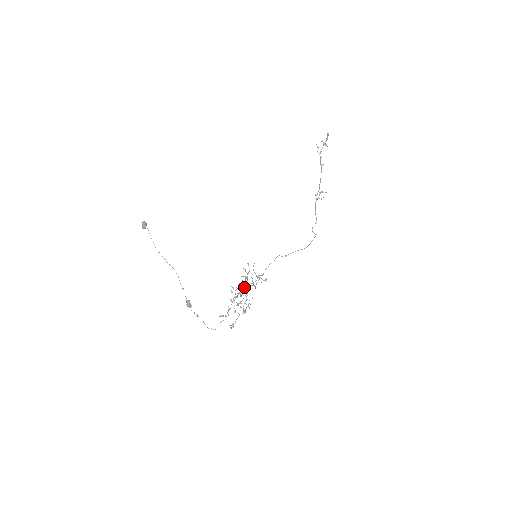
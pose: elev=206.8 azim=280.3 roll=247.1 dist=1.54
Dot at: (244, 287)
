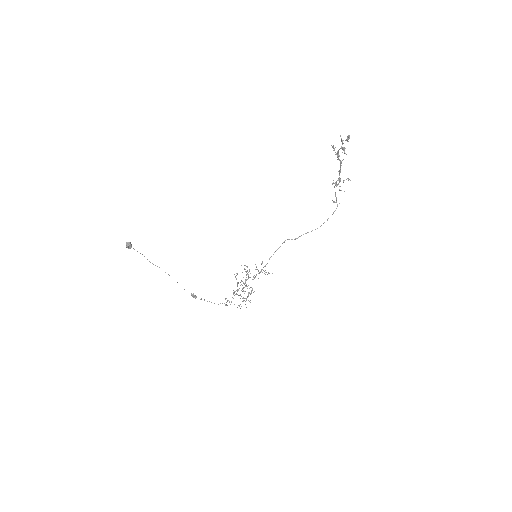
Dot at: occluded
